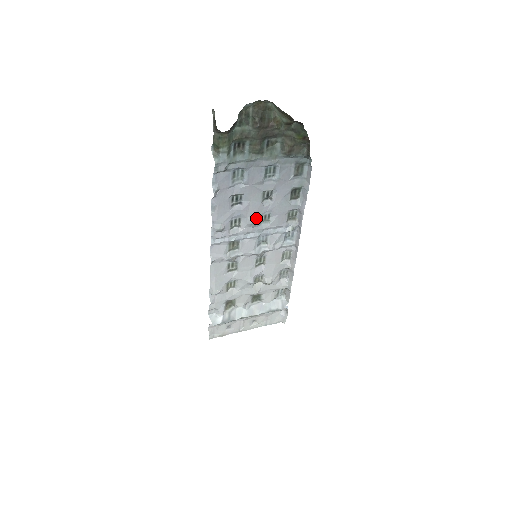
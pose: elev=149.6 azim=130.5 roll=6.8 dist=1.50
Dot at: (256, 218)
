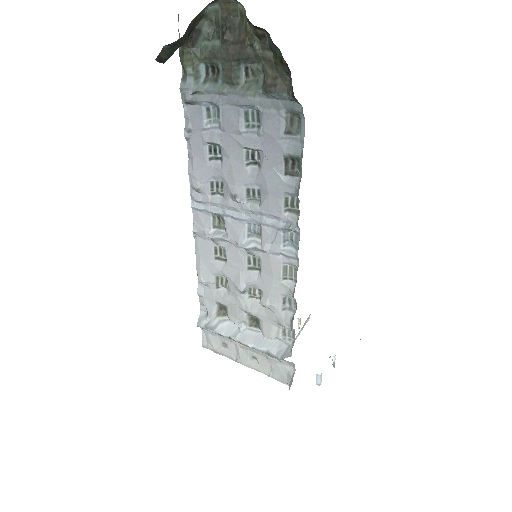
Dot at: (238, 188)
